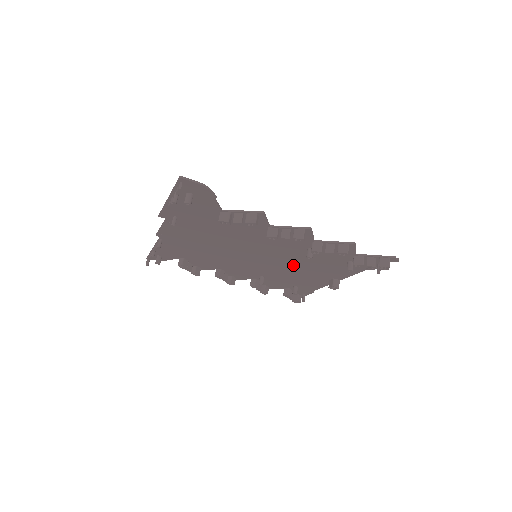
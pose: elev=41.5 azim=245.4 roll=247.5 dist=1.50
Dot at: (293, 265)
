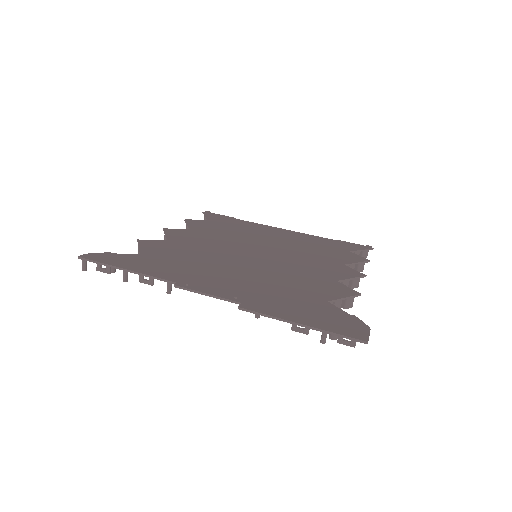
Dot at: (274, 245)
